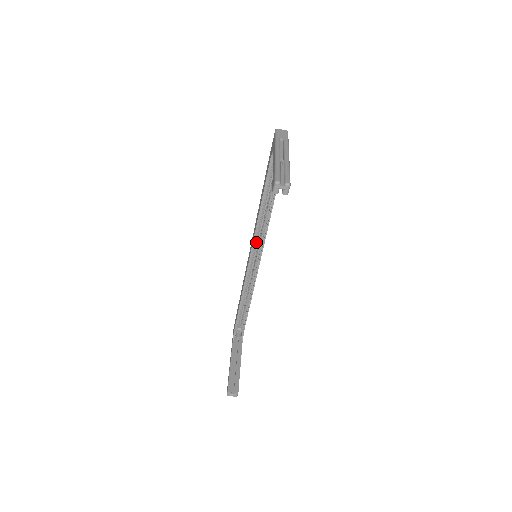
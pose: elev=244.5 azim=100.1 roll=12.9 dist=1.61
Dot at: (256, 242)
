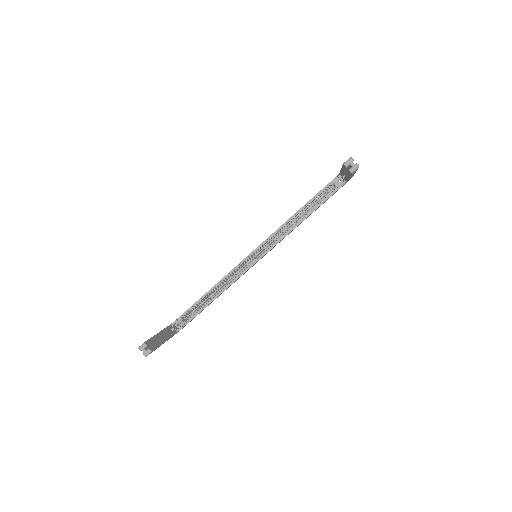
Dot at: (266, 243)
